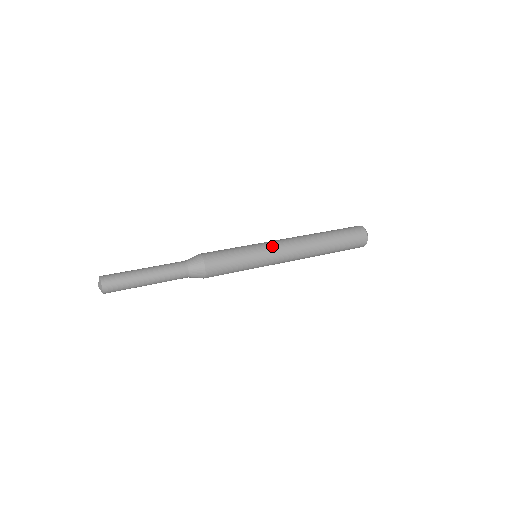
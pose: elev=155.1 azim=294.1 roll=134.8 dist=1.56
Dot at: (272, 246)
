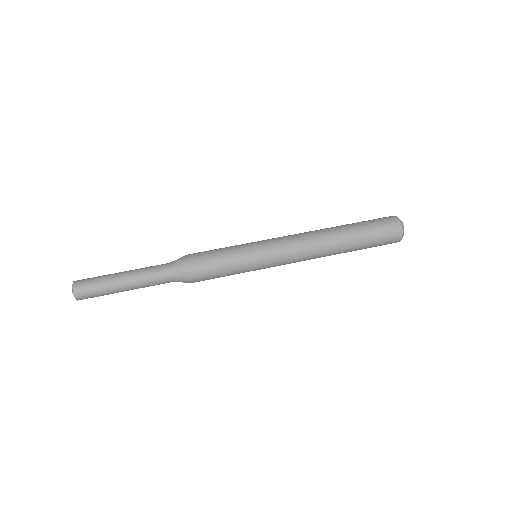
Dot at: (274, 247)
